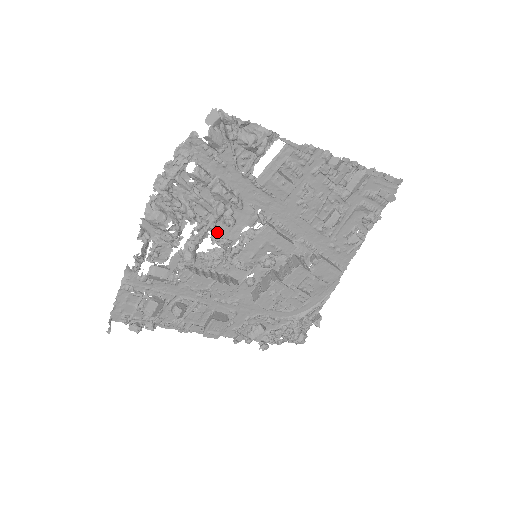
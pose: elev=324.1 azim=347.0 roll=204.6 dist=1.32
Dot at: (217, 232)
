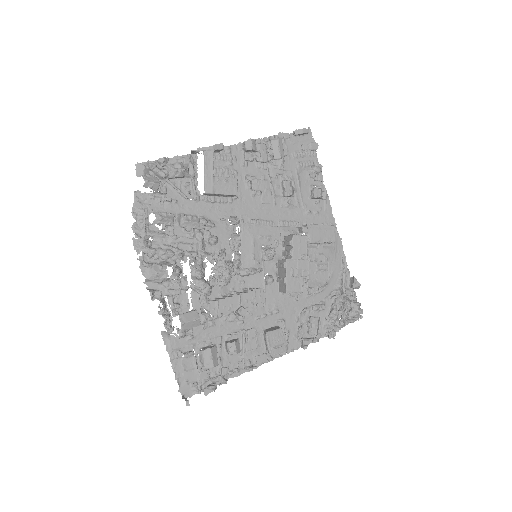
Dot at: occluded
